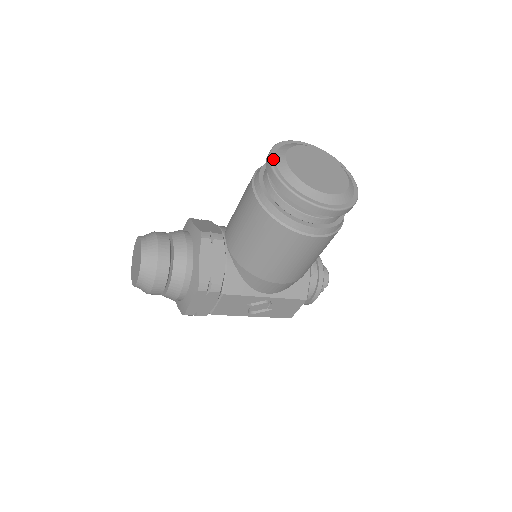
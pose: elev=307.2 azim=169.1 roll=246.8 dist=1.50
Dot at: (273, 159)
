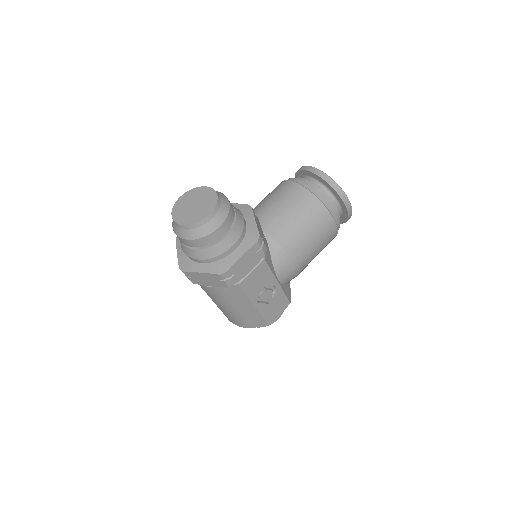
Dot at: (313, 168)
